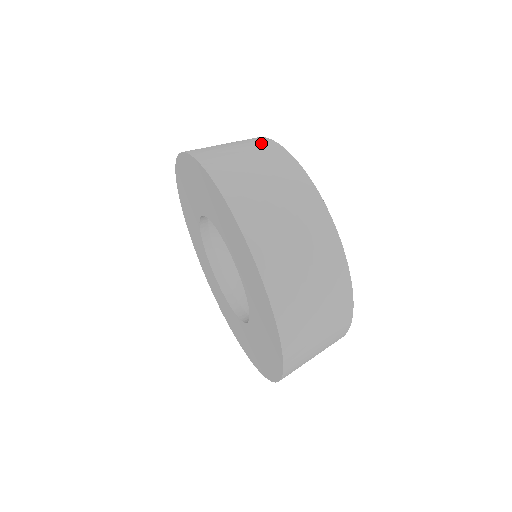
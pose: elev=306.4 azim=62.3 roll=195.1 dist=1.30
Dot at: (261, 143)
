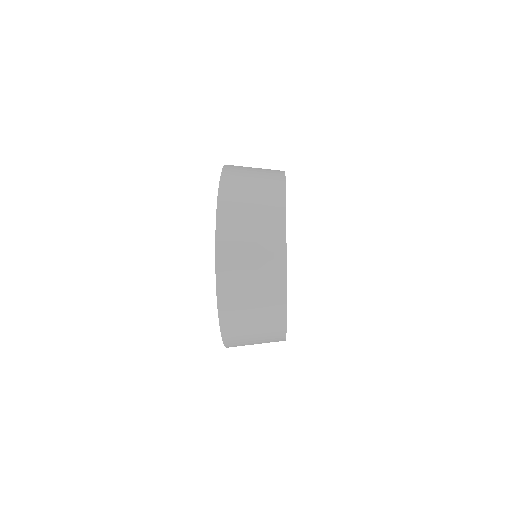
Dot at: occluded
